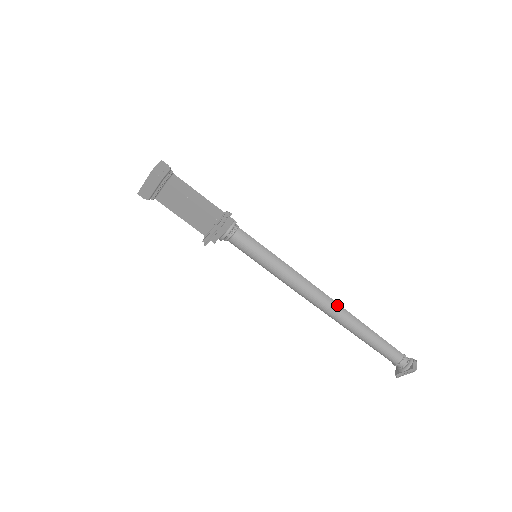
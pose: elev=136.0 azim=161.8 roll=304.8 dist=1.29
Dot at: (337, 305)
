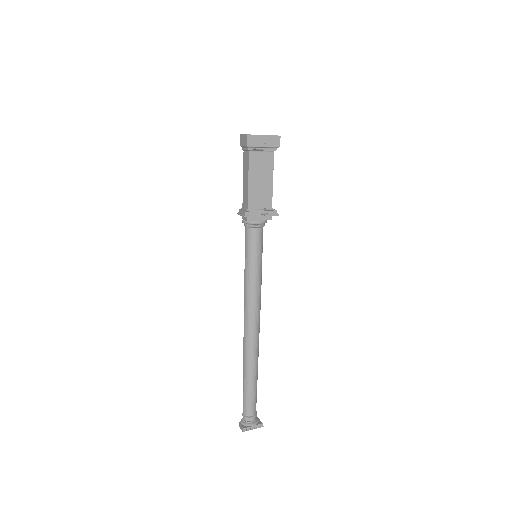
Dot at: occluded
